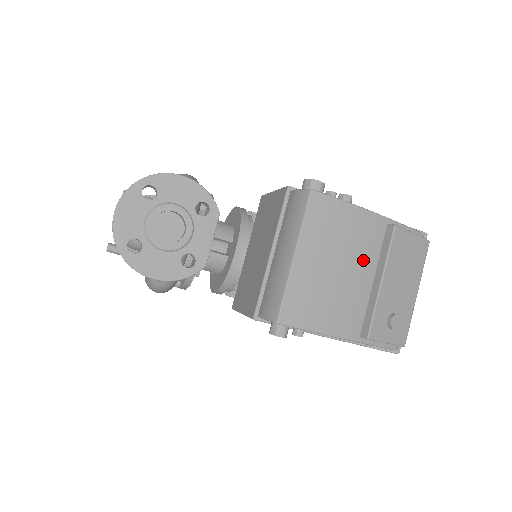
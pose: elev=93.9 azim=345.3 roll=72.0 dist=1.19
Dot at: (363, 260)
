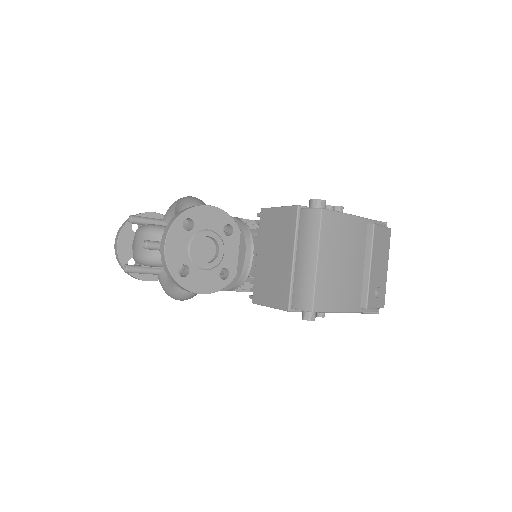
Dot at: (357, 253)
